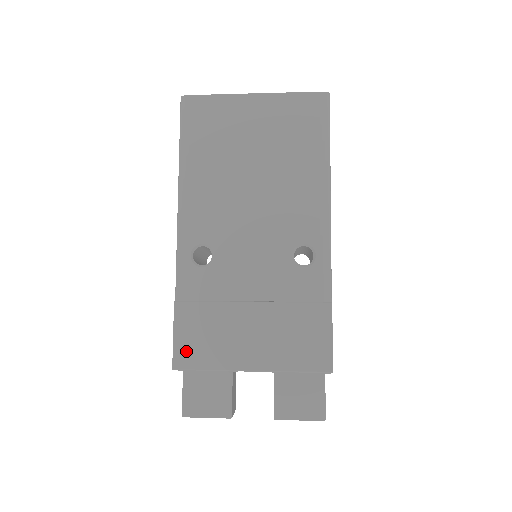
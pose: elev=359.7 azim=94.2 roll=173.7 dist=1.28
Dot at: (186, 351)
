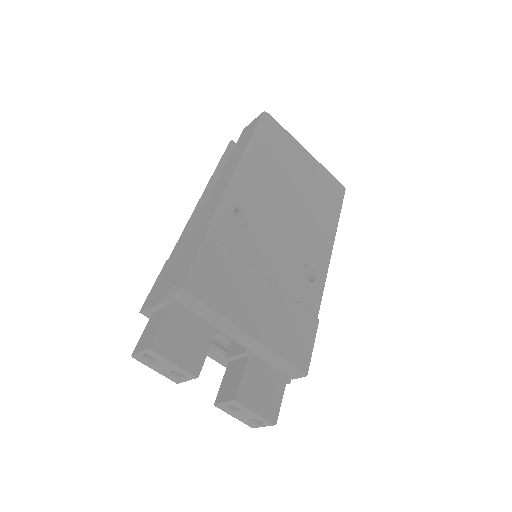
Dot at: (201, 280)
